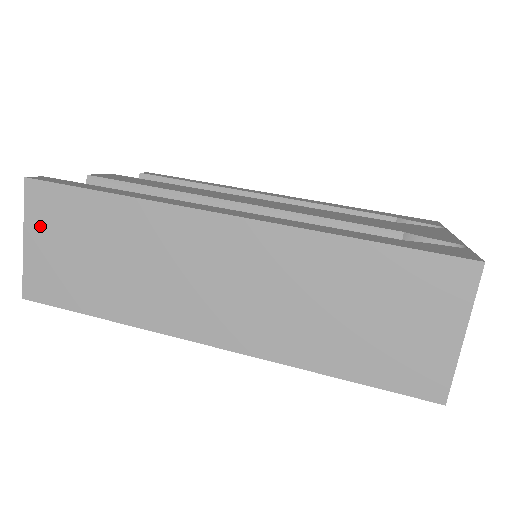
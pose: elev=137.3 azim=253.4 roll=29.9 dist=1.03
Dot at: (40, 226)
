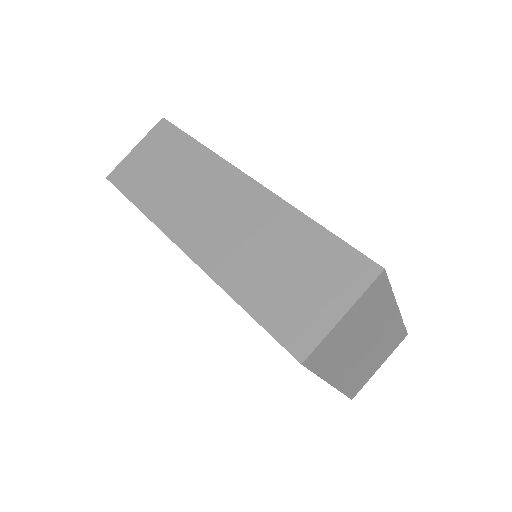
Dot at: (149, 144)
